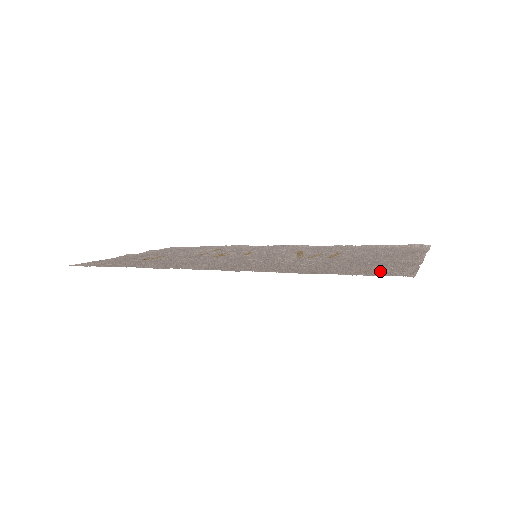
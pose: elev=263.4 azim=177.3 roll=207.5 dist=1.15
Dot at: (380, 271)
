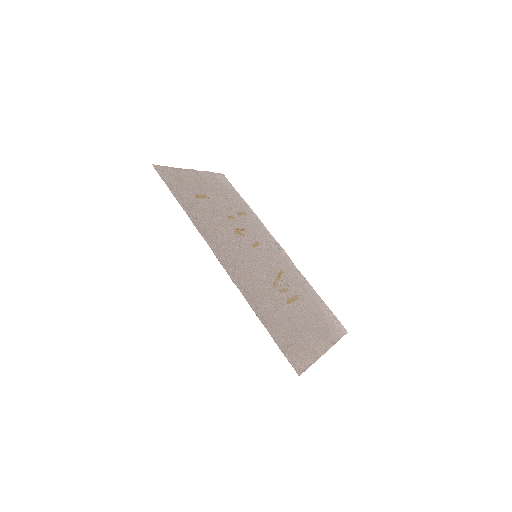
Dot at: (293, 352)
